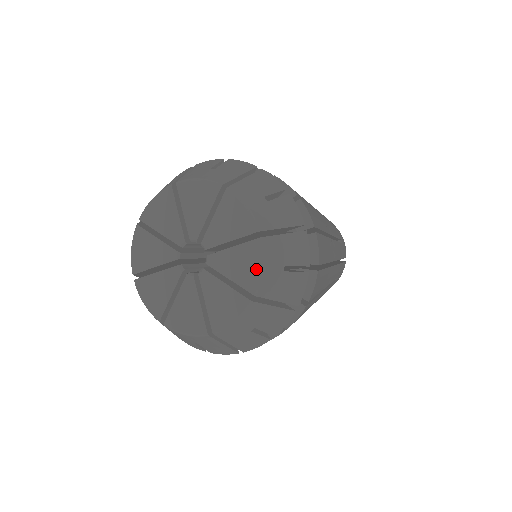
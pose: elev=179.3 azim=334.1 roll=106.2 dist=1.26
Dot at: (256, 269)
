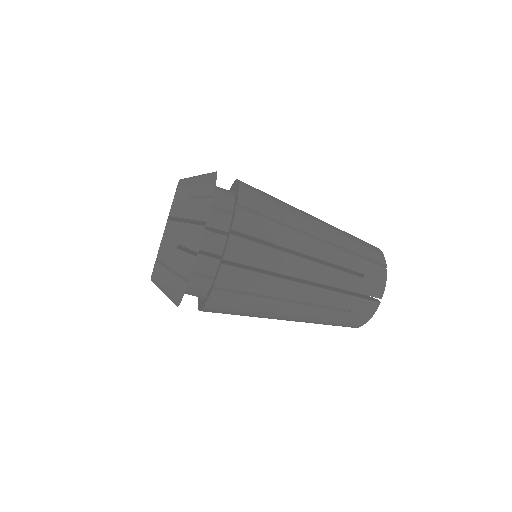
Dot at: (172, 202)
